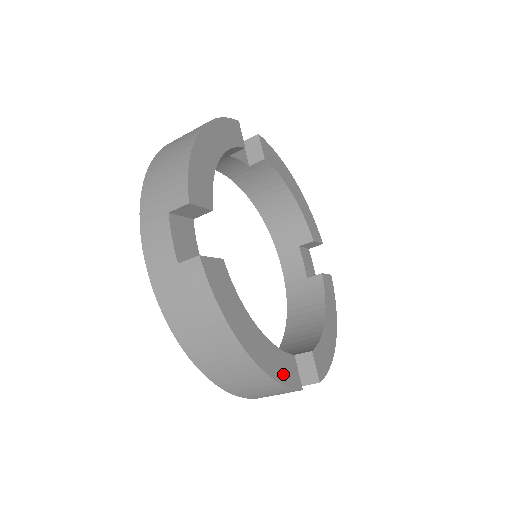
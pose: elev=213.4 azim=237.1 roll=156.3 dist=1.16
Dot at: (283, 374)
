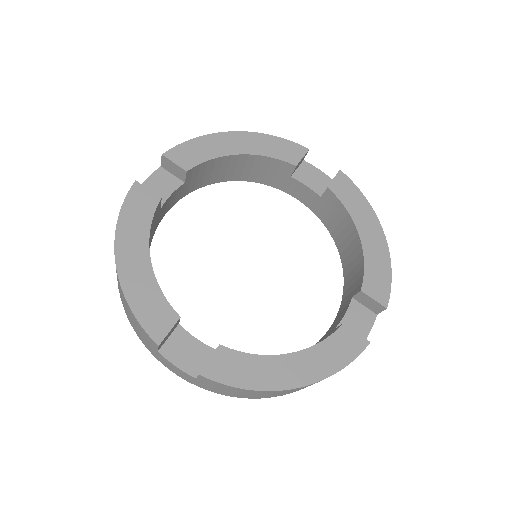
Dot at: (144, 309)
